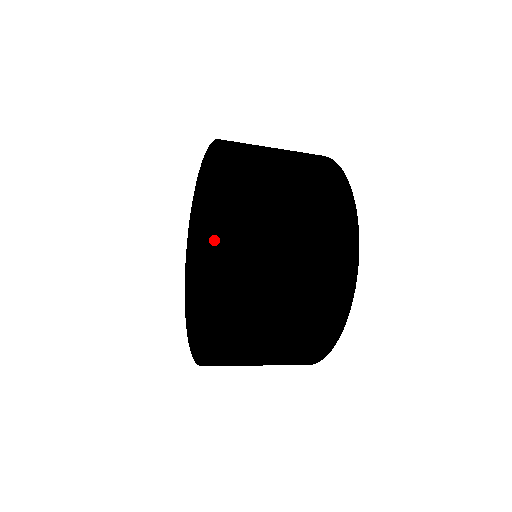
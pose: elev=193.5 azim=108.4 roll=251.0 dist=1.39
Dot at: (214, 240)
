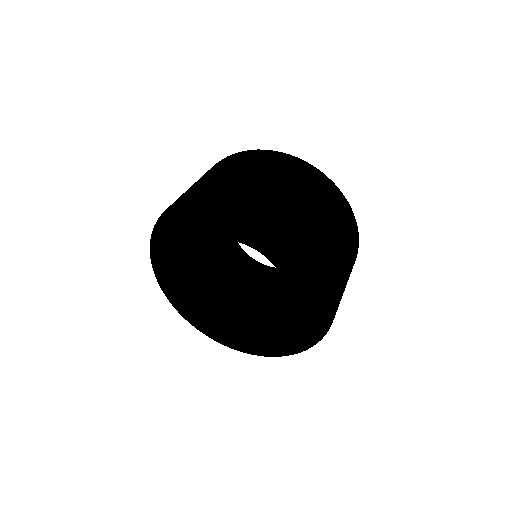
Dot at: occluded
